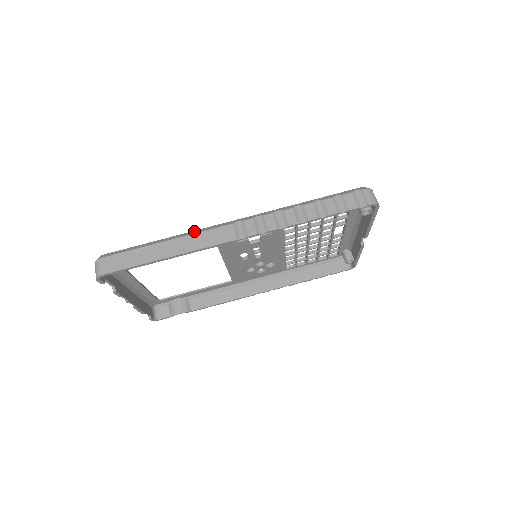
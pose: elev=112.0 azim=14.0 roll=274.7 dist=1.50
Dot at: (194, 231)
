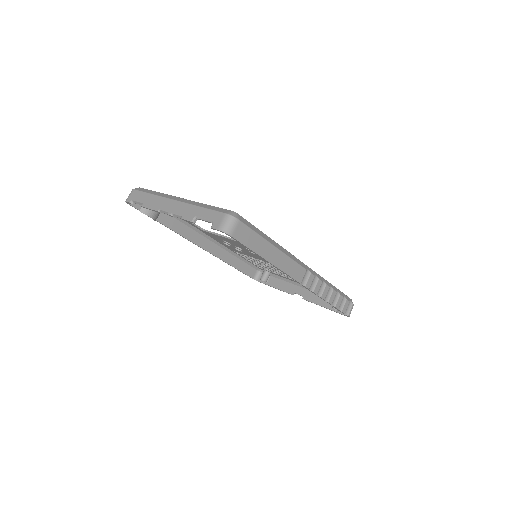
Dot at: (289, 252)
